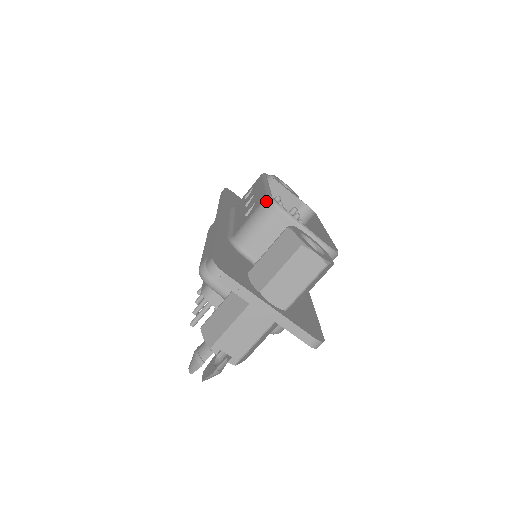
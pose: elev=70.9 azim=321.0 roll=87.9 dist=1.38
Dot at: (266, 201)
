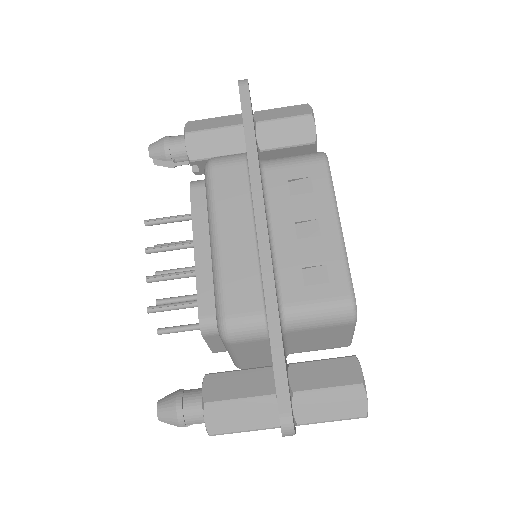
Dot at: (349, 306)
